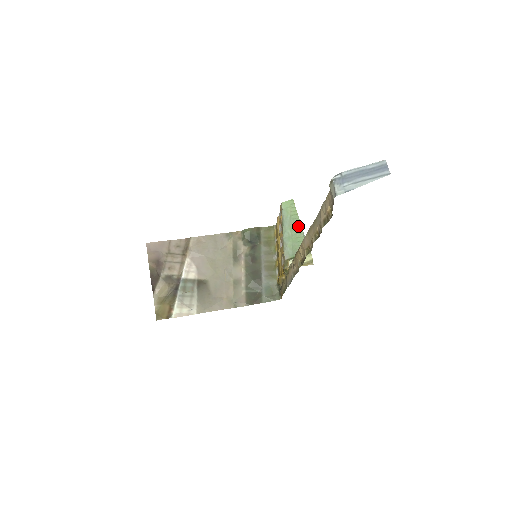
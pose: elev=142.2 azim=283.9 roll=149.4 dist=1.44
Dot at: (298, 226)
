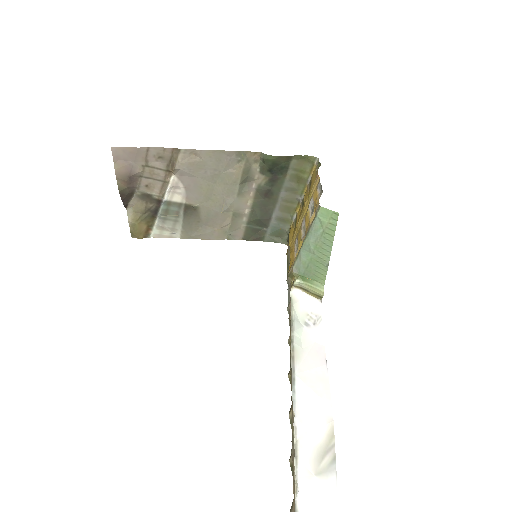
Dot at: (326, 251)
